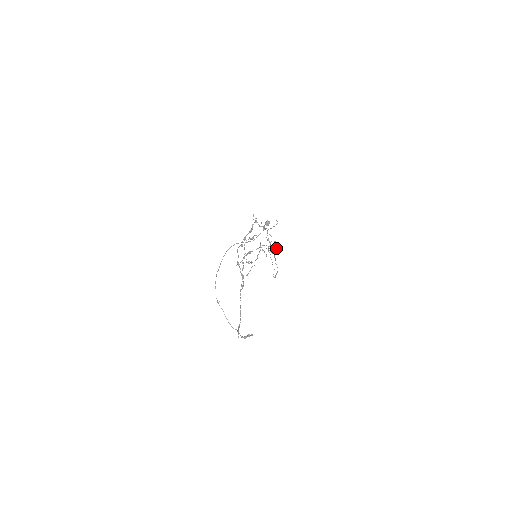
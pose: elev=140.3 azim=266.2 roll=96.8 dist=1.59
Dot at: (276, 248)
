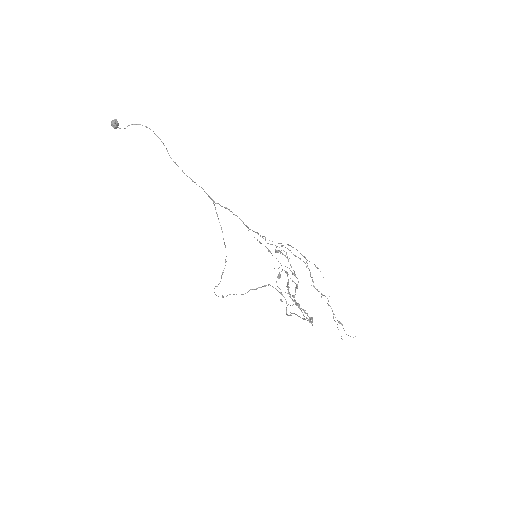
Dot at: occluded
